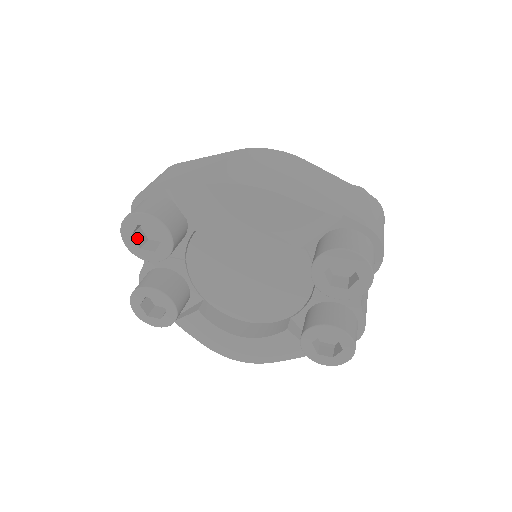
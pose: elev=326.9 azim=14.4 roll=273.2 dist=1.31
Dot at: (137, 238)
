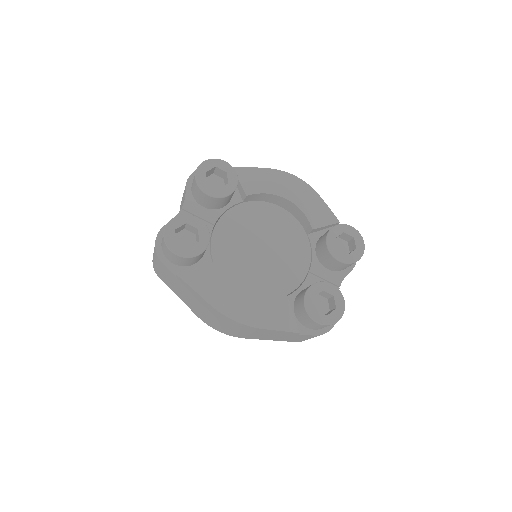
Dot at: (205, 178)
